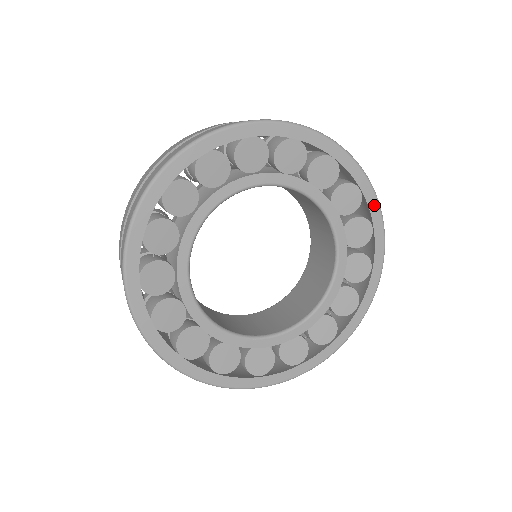
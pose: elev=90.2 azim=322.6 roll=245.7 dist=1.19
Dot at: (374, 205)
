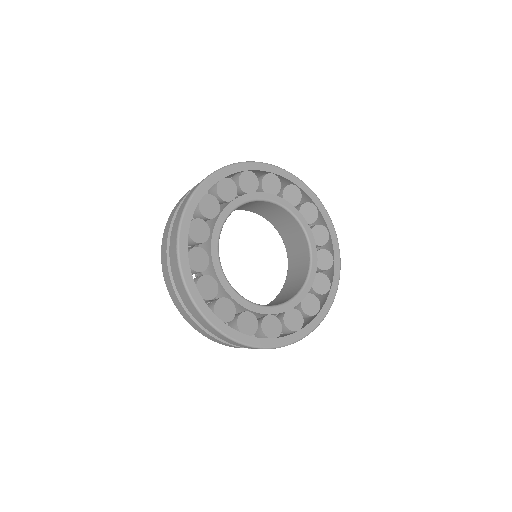
Dot at: (309, 192)
